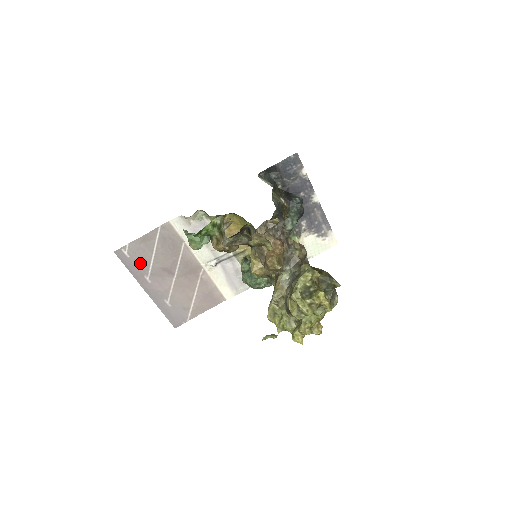
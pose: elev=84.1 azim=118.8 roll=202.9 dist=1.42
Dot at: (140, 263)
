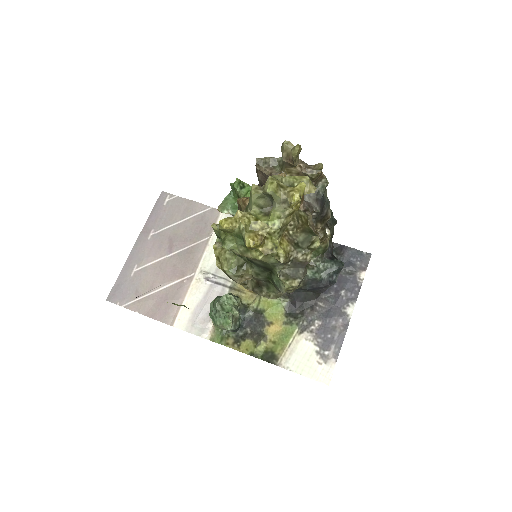
Dot at: (164, 217)
